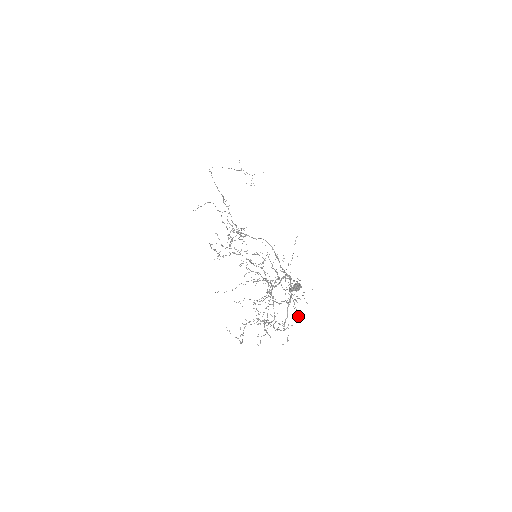
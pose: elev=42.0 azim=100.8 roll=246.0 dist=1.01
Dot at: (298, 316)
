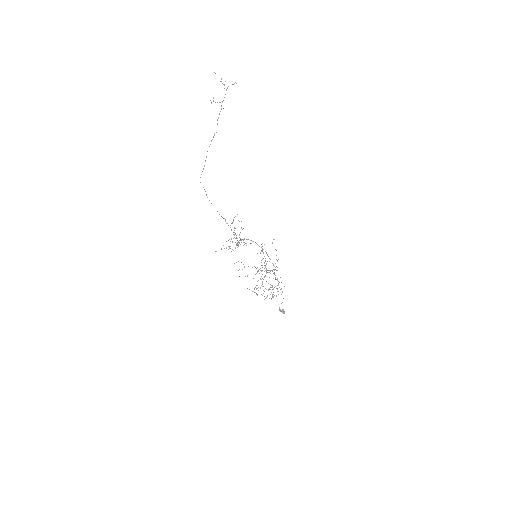
Dot at: occluded
